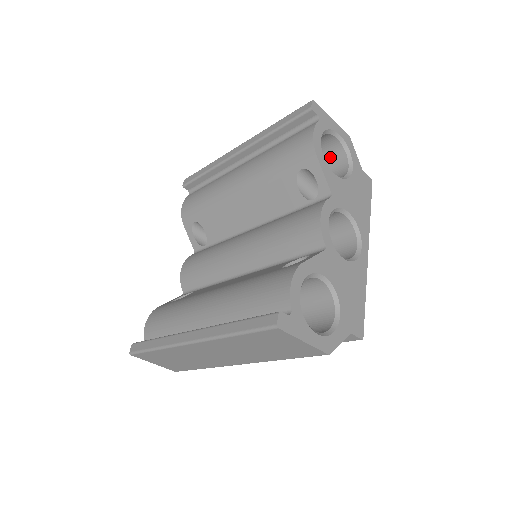
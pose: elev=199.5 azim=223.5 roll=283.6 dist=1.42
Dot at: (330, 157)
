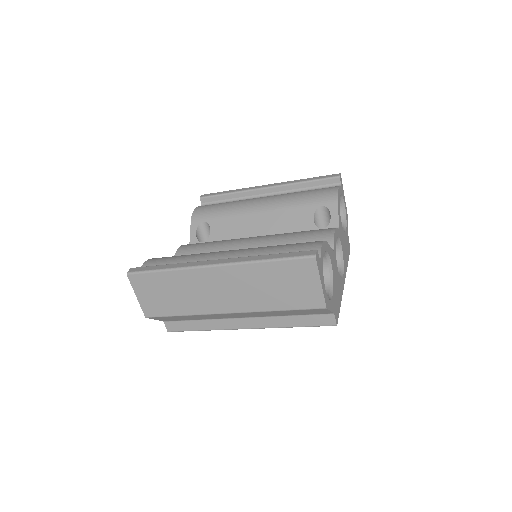
Dot at: occluded
